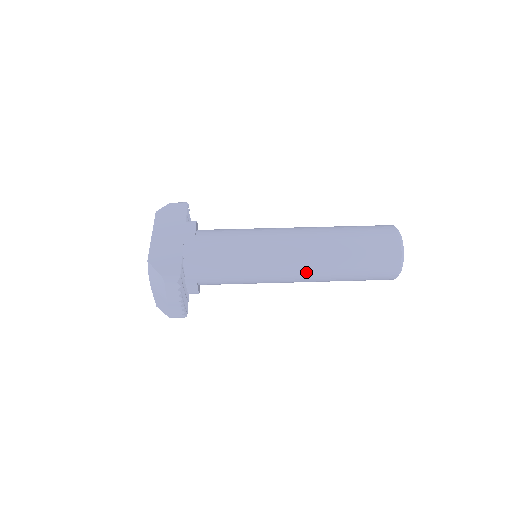
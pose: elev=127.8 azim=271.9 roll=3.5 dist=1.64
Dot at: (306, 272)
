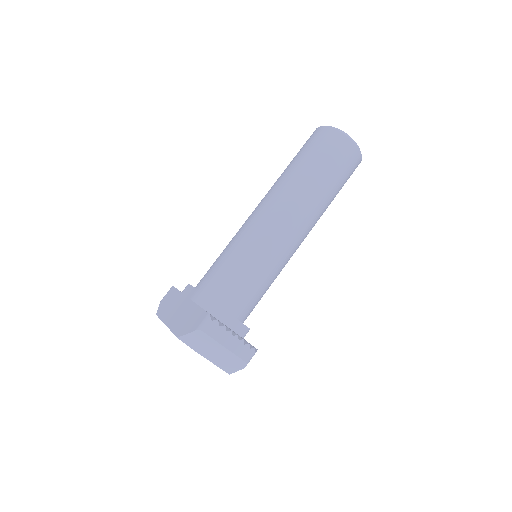
Dot at: (297, 216)
